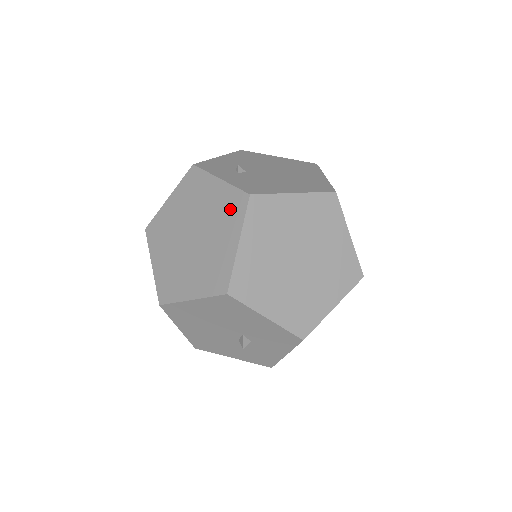
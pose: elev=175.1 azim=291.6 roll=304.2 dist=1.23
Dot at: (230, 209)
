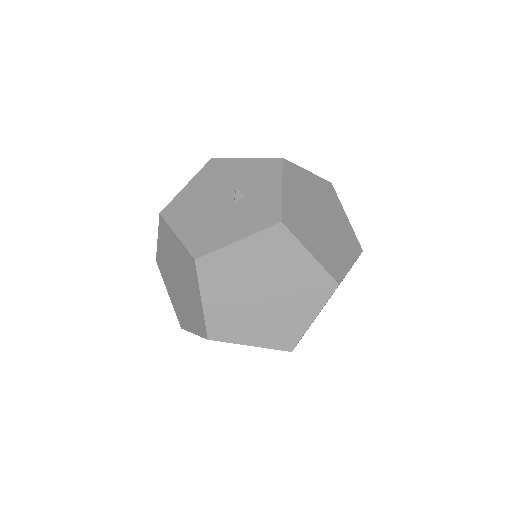
Dot at: occluded
